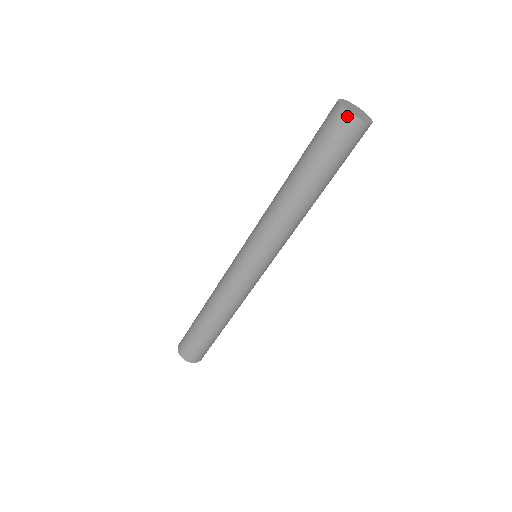
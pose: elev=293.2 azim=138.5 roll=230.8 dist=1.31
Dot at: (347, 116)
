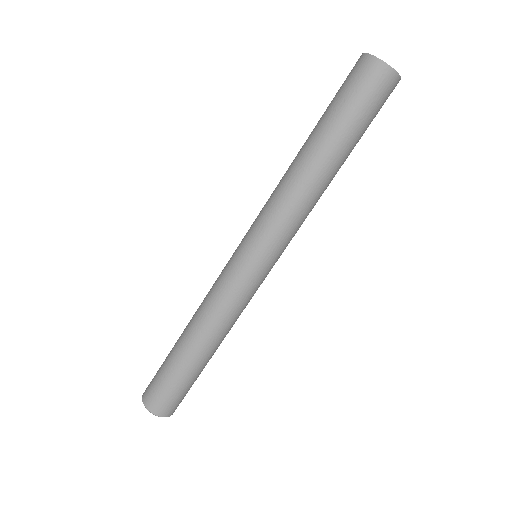
Dot at: (367, 59)
